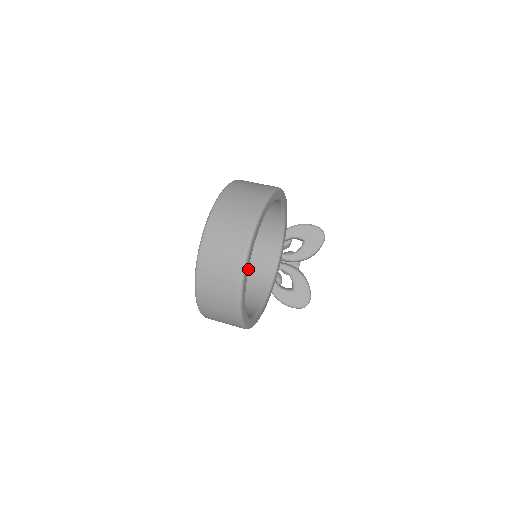
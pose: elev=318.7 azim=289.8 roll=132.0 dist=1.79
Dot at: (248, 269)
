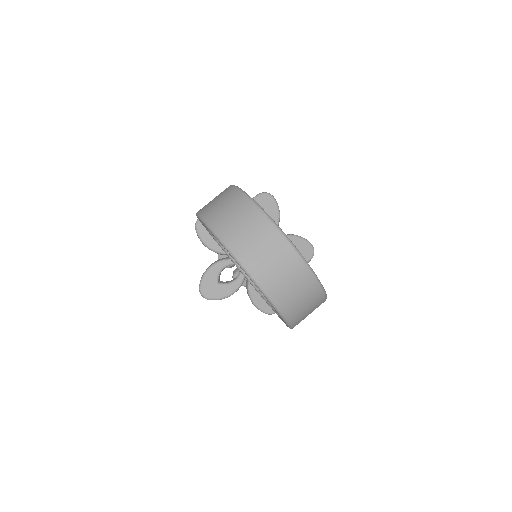
Dot at: occluded
